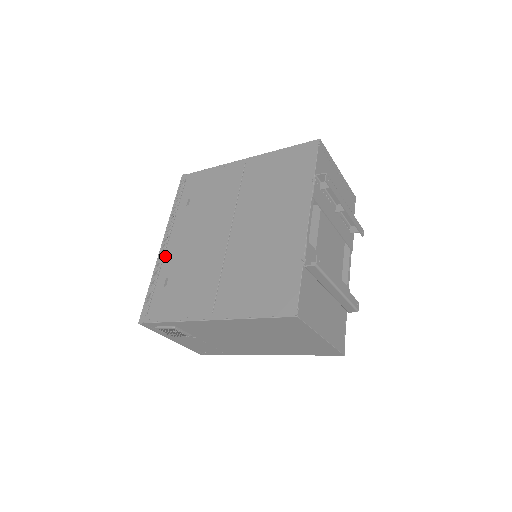
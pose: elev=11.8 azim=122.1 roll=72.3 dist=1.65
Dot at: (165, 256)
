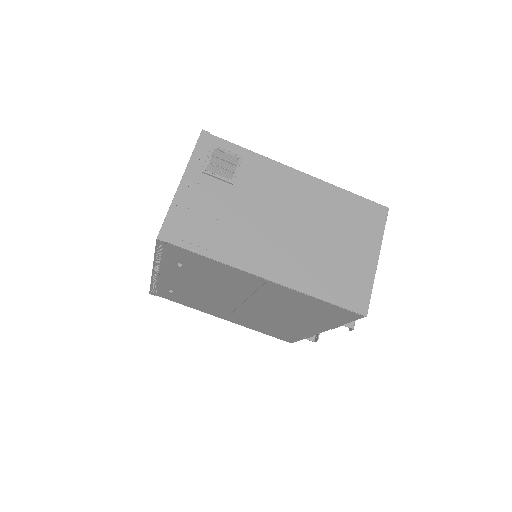
Dot at: occluded
